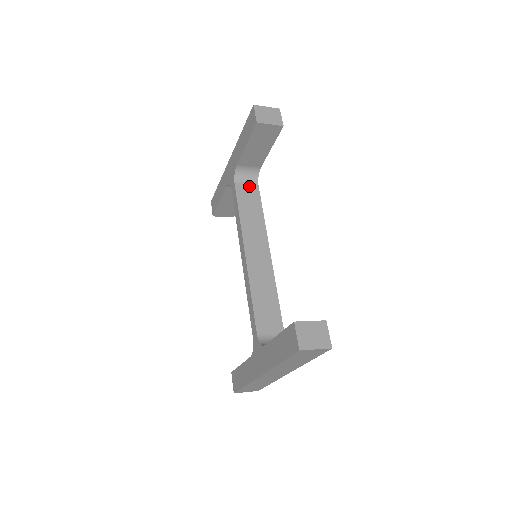
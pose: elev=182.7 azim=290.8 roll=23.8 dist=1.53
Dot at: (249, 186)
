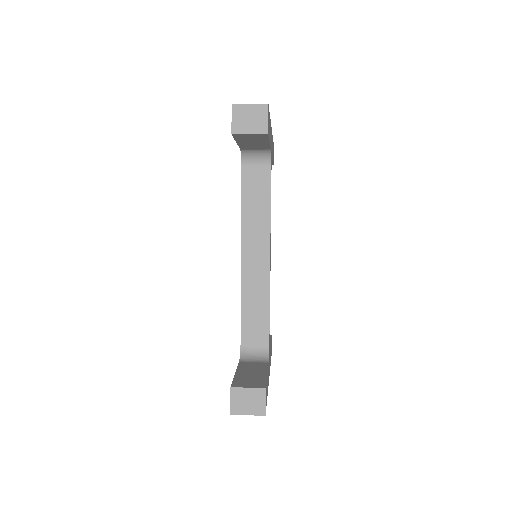
Dot at: (259, 169)
